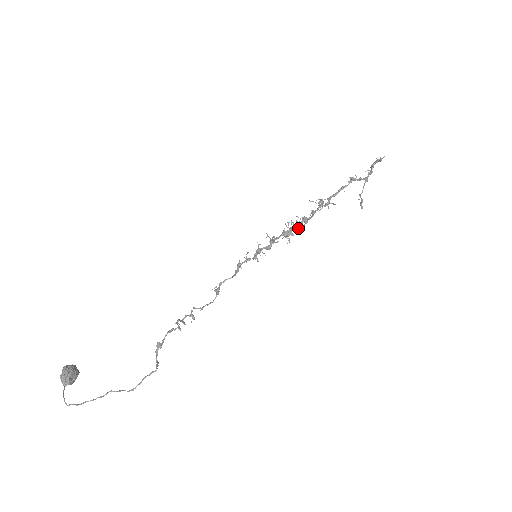
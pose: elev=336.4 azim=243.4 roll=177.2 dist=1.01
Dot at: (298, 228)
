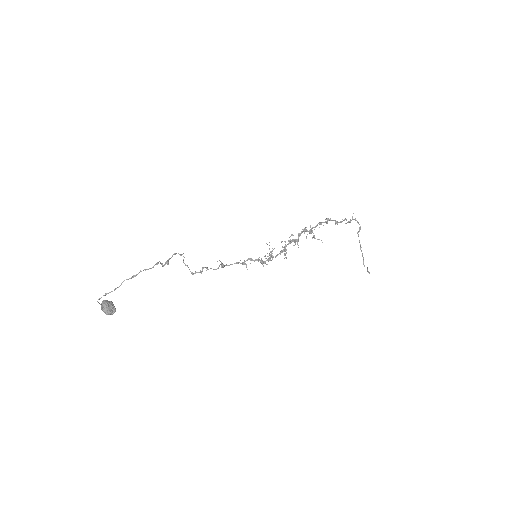
Dot at: (289, 243)
